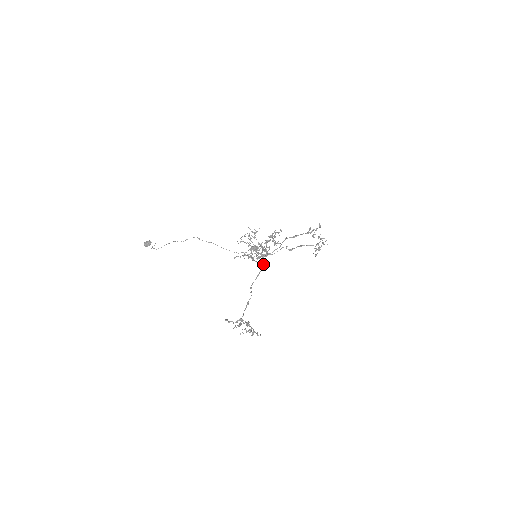
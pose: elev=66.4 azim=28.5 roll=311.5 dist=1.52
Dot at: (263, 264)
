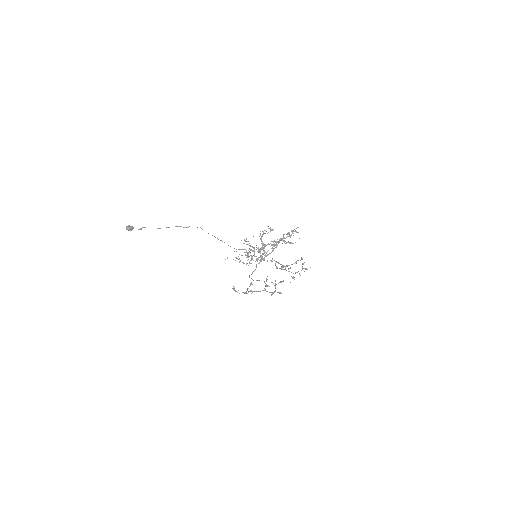
Dot at: occluded
